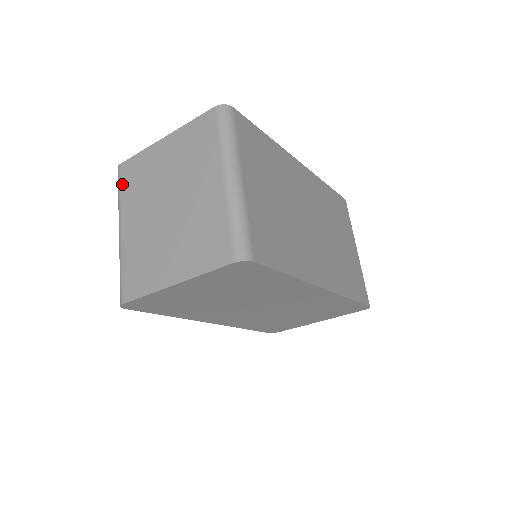
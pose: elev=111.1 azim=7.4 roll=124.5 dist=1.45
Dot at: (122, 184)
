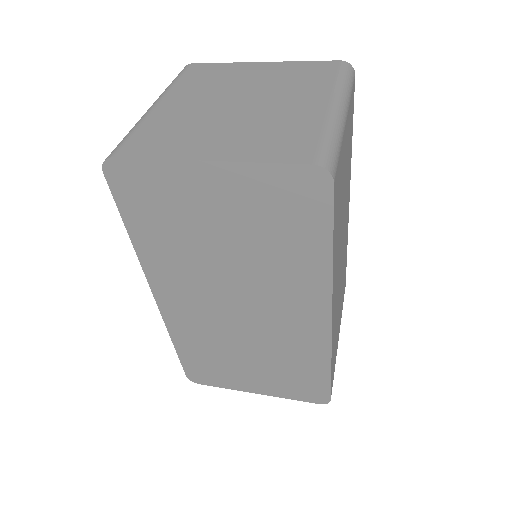
Dot at: (185, 75)
